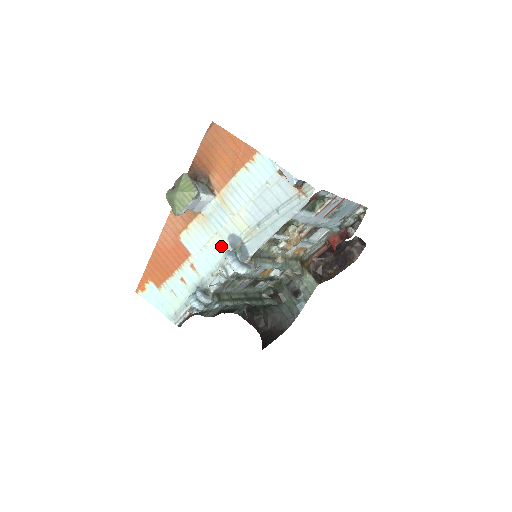
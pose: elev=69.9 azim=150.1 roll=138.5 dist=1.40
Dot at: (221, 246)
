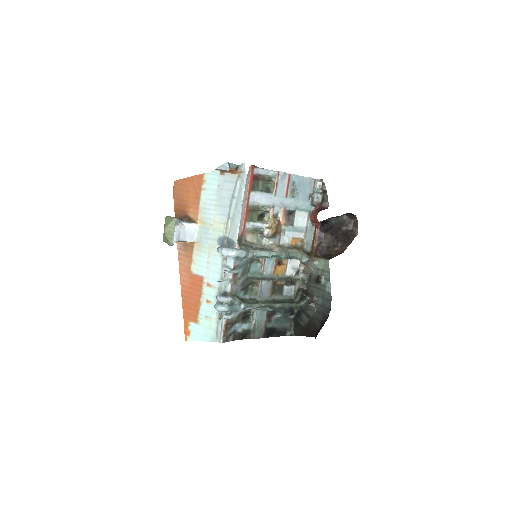
Dot at: (217, 253)
